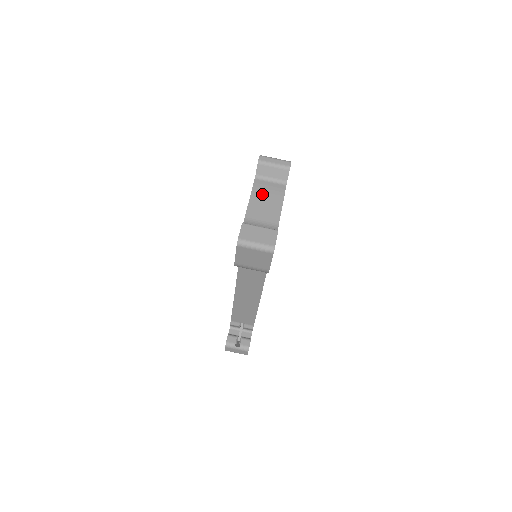
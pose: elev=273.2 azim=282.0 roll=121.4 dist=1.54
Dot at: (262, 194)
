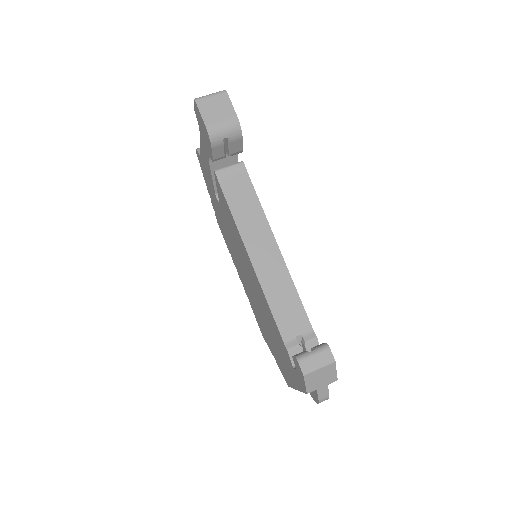
Dot at: occluded
